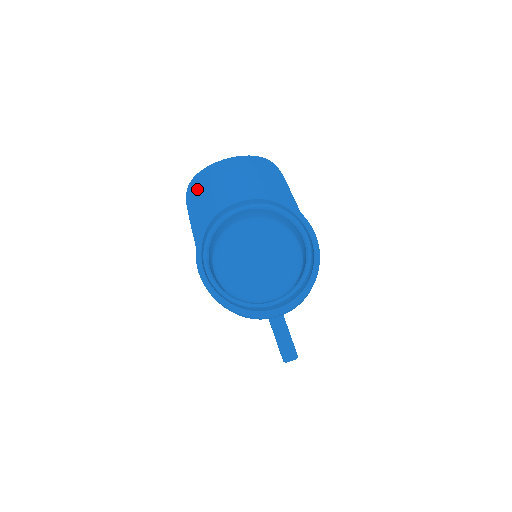
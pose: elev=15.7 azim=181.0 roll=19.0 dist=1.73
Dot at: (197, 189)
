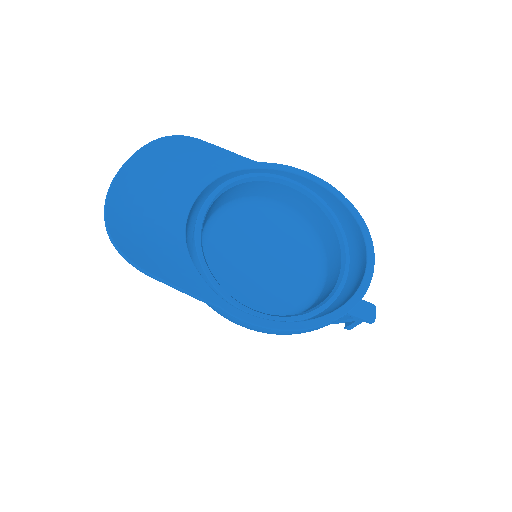
Dot at: (131, 245)
